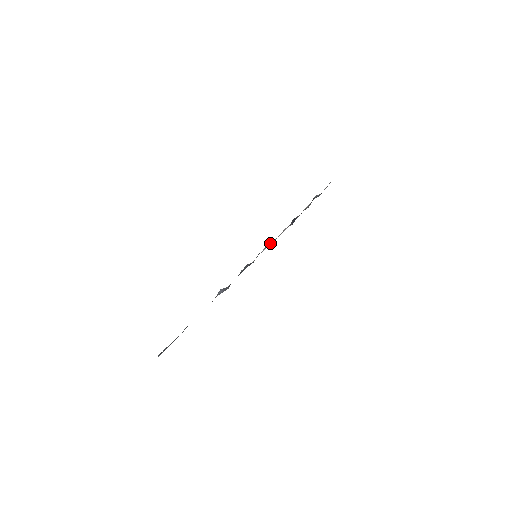
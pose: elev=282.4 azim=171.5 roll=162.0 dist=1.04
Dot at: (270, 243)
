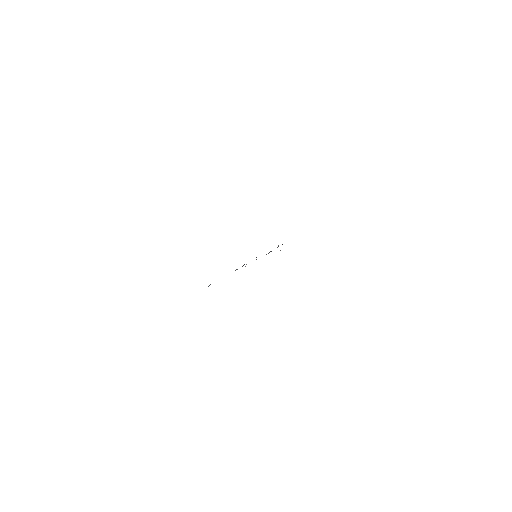
Dot at: occluded
